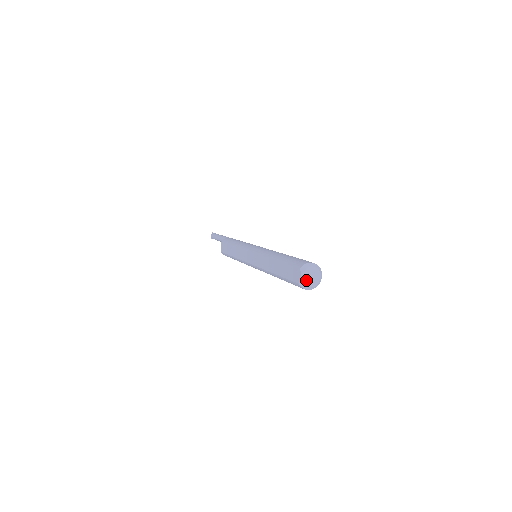
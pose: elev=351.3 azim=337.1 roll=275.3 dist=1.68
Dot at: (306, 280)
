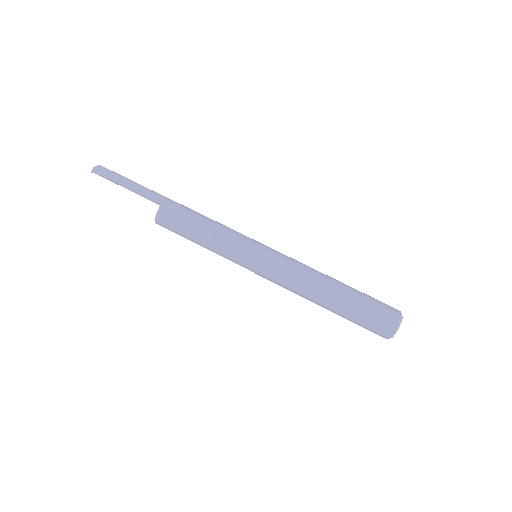
Dot at: (396, 331)
